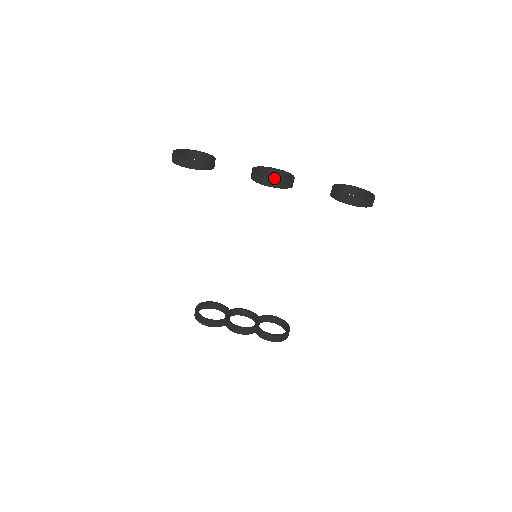
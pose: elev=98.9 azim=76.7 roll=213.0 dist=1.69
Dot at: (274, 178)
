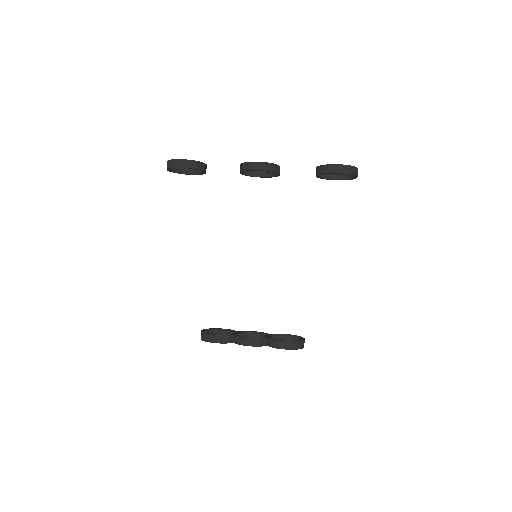
Dot at: occluded
